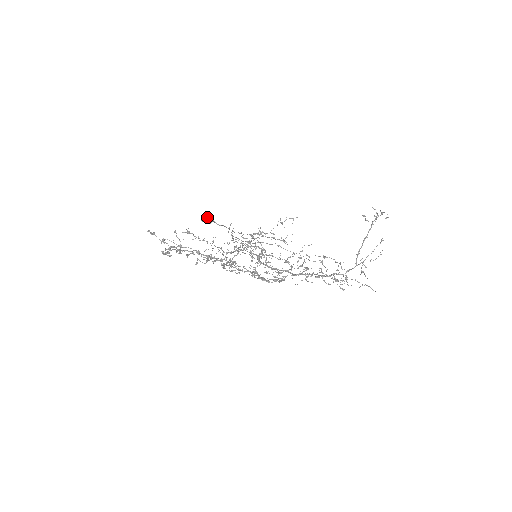
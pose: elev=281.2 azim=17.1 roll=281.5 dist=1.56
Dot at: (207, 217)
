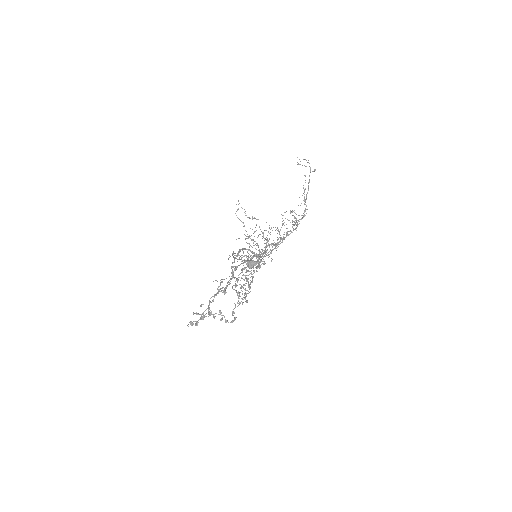
Dot at: (253, 262)
